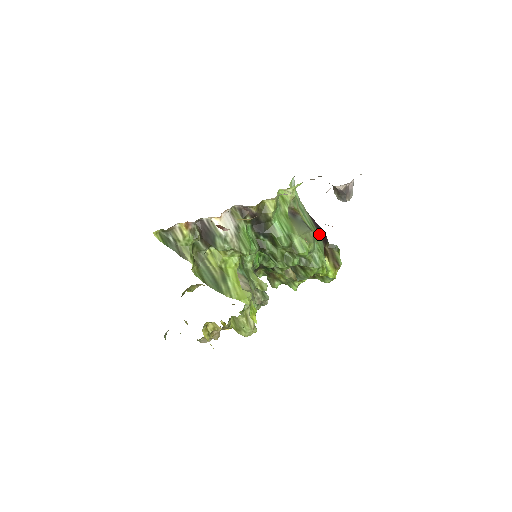
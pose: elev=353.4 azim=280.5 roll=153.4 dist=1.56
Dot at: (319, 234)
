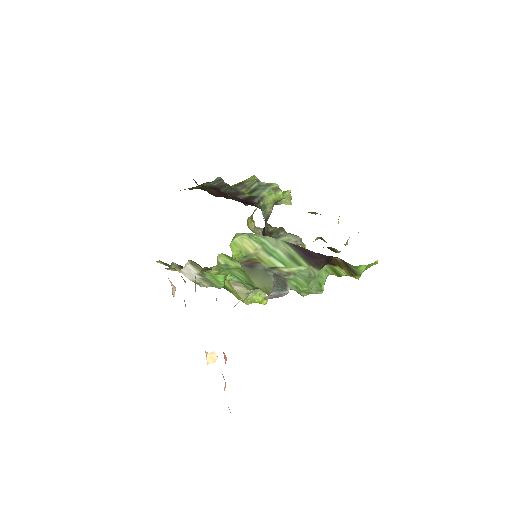
Dot at: (307, 262)
